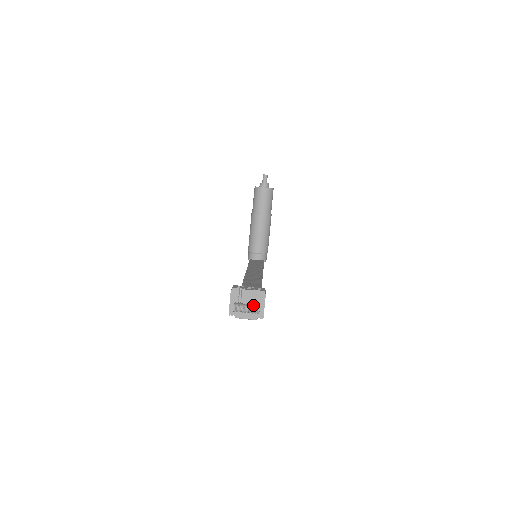
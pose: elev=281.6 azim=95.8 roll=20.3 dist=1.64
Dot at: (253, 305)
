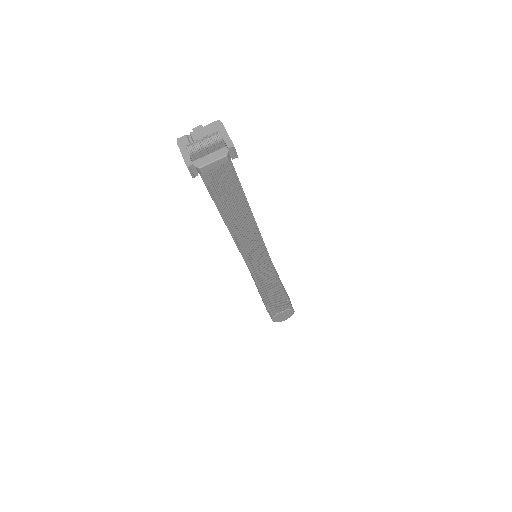
Dot at: (210, 134)
